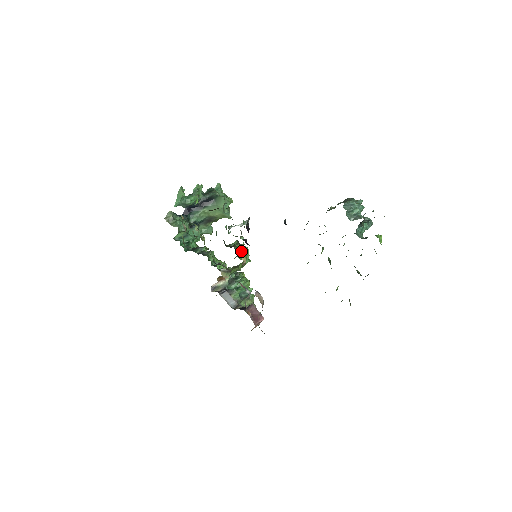
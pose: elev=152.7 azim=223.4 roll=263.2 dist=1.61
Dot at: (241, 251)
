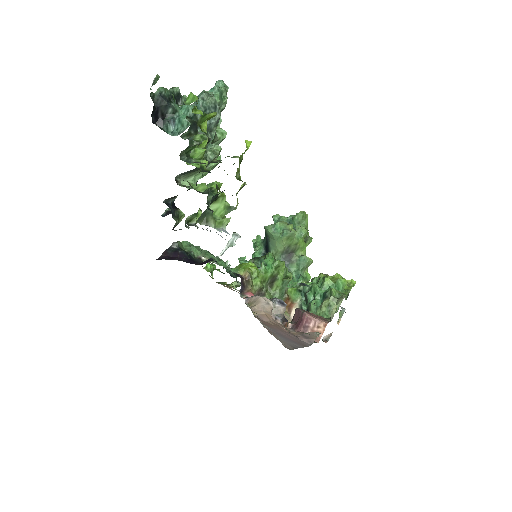
Dot at: (240, 268)
